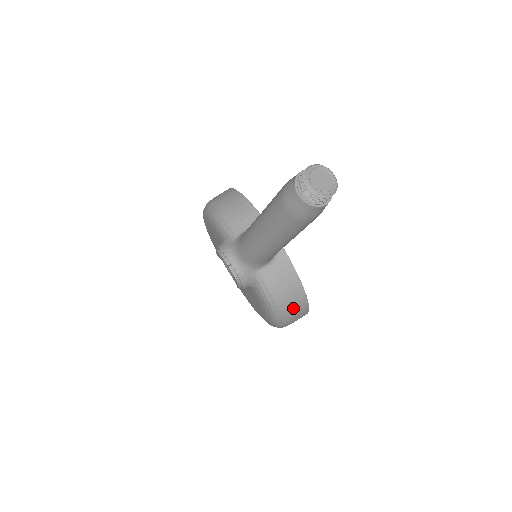
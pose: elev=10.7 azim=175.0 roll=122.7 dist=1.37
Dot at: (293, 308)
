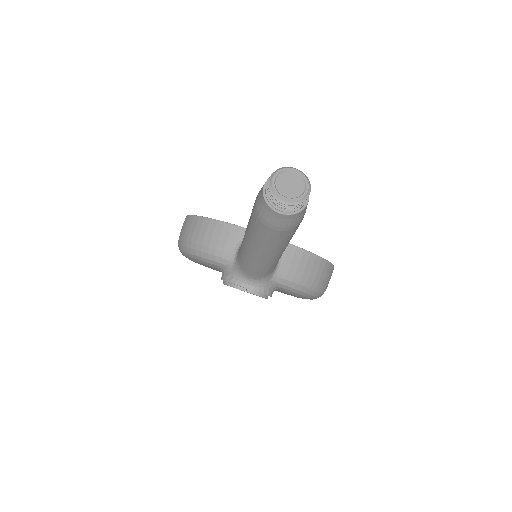
Dot at: (323, 278)
